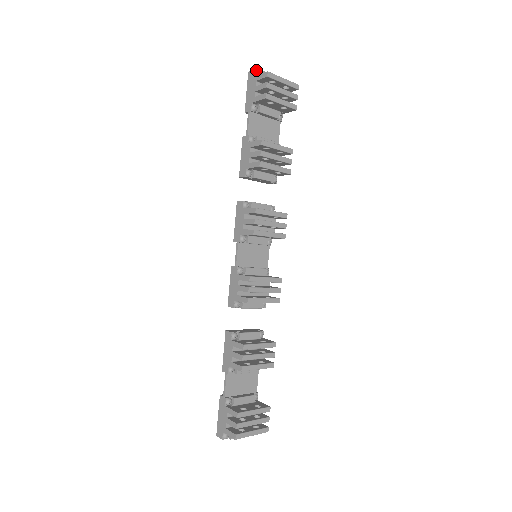
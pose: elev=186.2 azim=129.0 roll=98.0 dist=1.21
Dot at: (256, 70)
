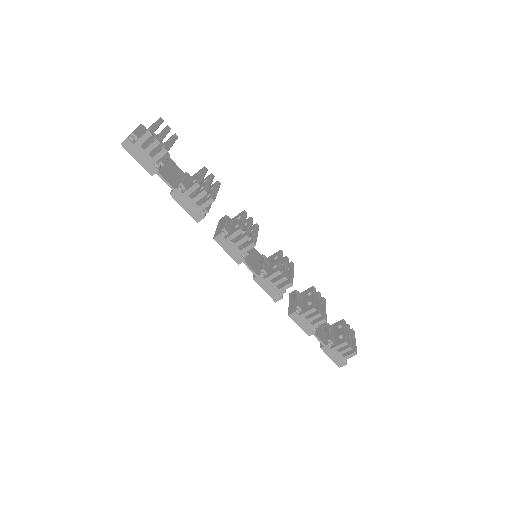
Dot at: (129, 137)
